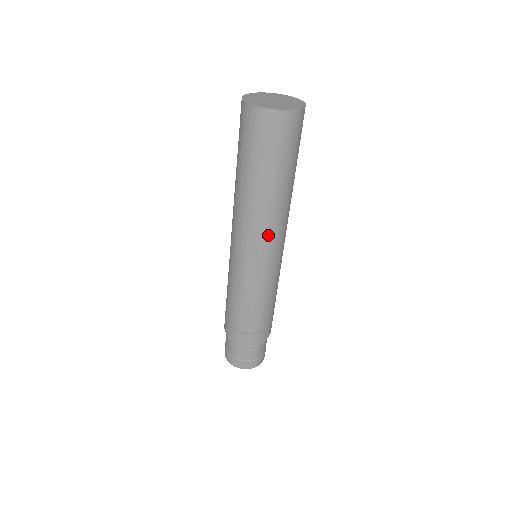
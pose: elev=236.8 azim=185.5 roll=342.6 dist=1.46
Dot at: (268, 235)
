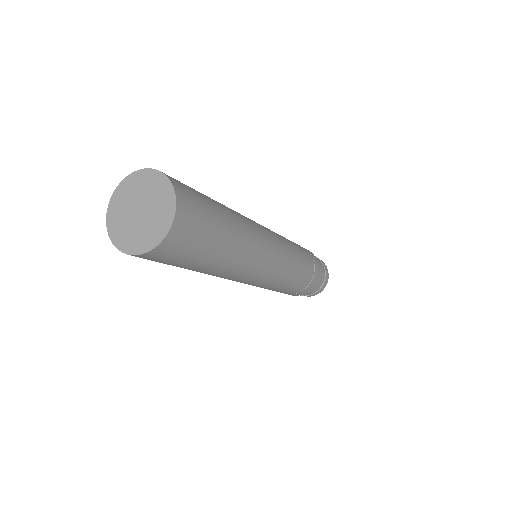
Dot at: (250, 272)
